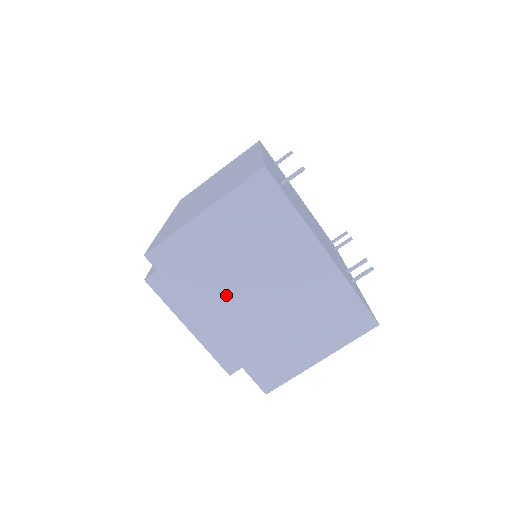
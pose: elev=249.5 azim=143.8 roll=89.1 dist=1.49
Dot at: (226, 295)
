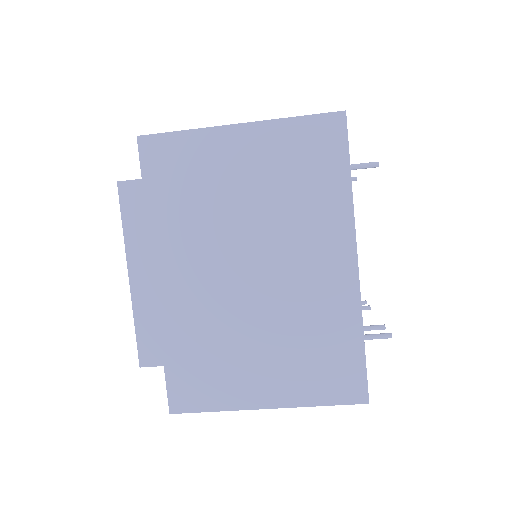
Dot at: (202, 246)
